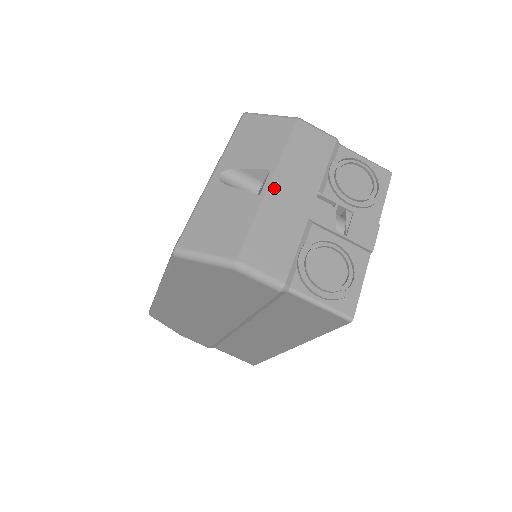
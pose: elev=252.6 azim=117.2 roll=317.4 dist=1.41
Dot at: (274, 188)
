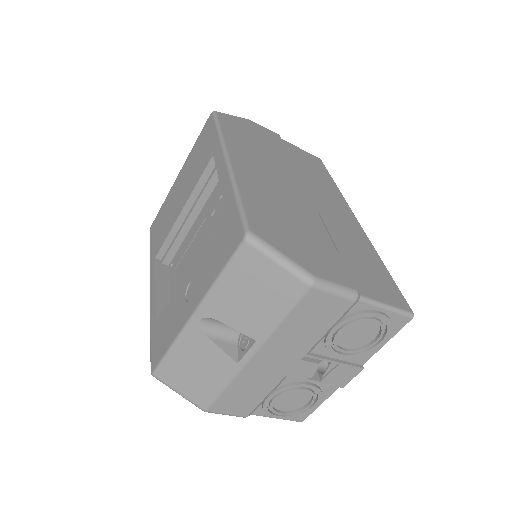
Dot at: (255, 360)
